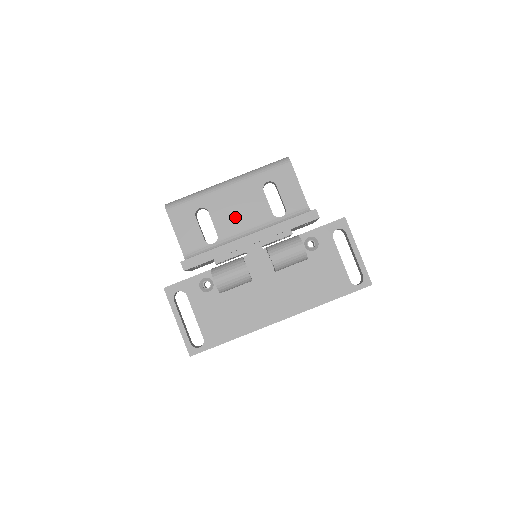
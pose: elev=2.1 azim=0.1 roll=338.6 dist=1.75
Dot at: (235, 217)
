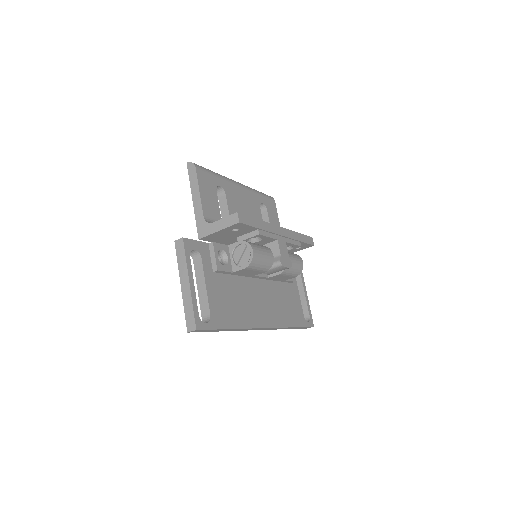
Dot at: (242, 213)
